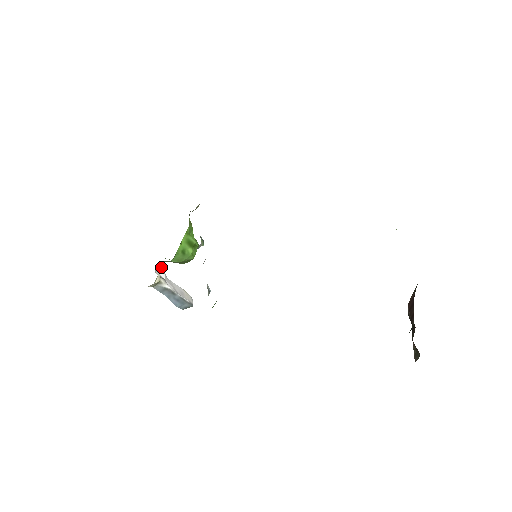
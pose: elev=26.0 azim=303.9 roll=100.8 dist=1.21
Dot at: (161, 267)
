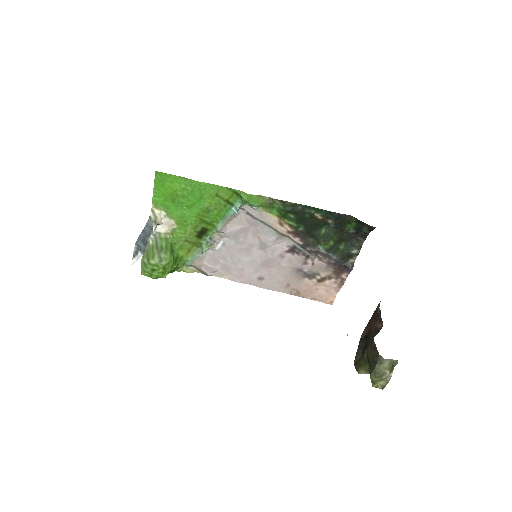
Dot at: occluded
